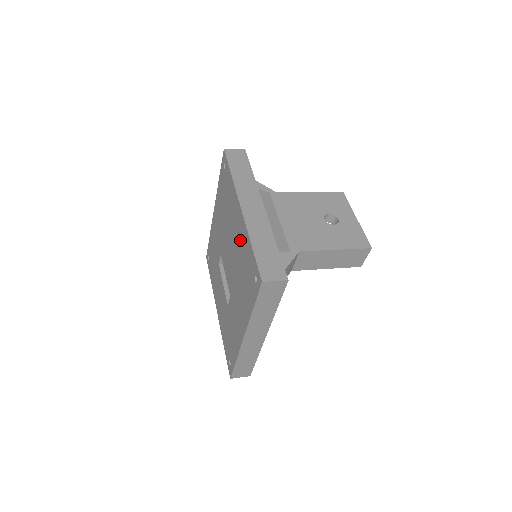
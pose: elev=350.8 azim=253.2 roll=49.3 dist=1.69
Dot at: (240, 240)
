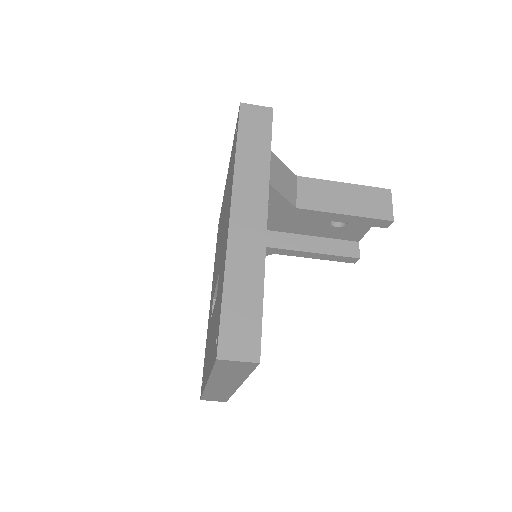
Dot at: occluded
